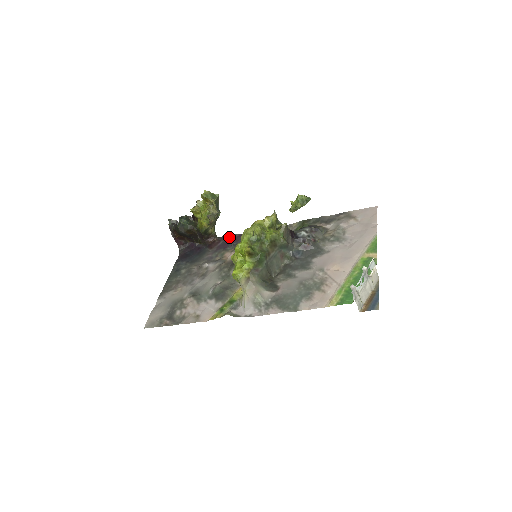
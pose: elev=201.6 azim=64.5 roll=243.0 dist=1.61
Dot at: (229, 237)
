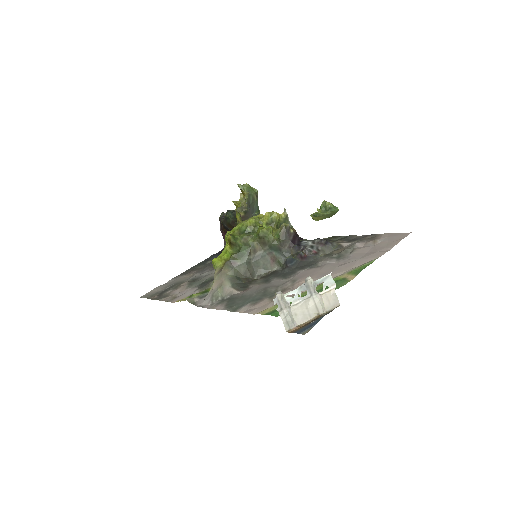
Dot at: occluded
